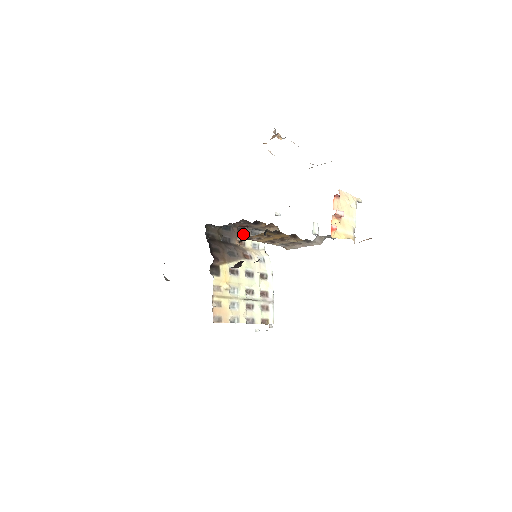
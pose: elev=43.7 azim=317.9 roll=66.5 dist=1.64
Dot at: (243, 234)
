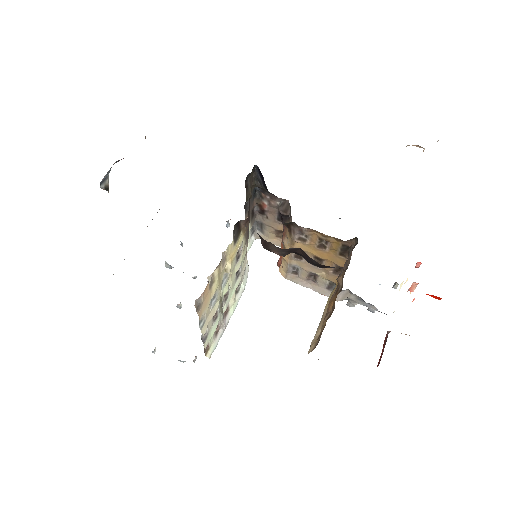
Dot at: (251, 217)
